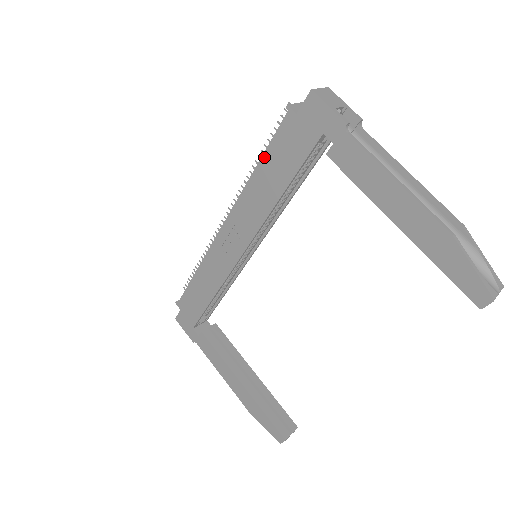
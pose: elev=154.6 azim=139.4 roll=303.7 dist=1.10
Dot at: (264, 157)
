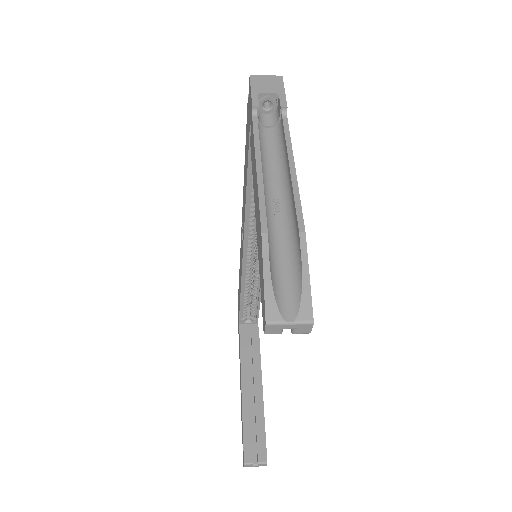
Dot at: (245, 149)
